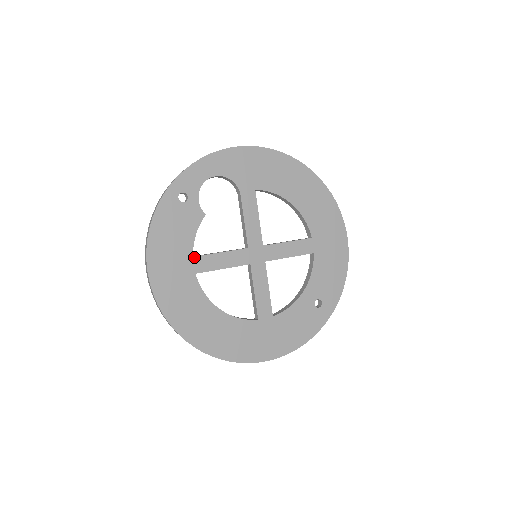
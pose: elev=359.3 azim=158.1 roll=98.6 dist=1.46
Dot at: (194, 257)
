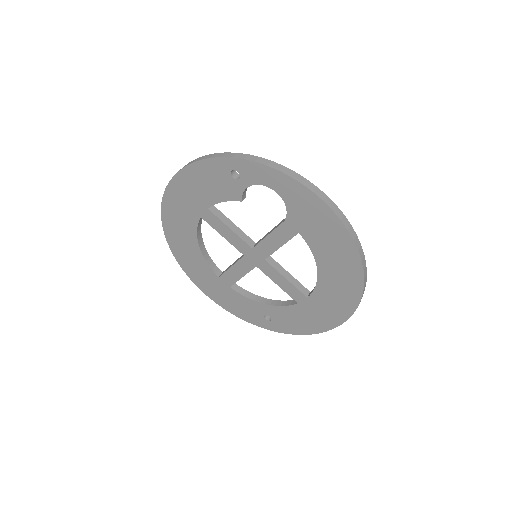
Dot at: (209, 210)
